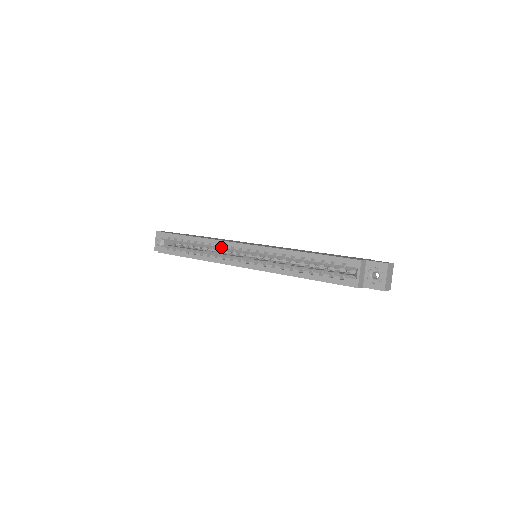
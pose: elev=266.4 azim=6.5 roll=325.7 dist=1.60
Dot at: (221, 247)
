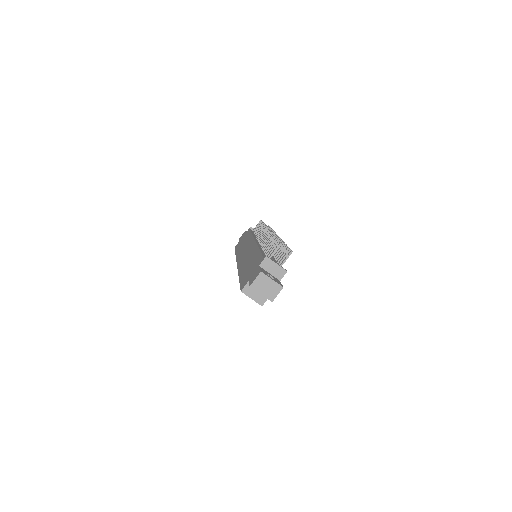
Dot at: occluded
